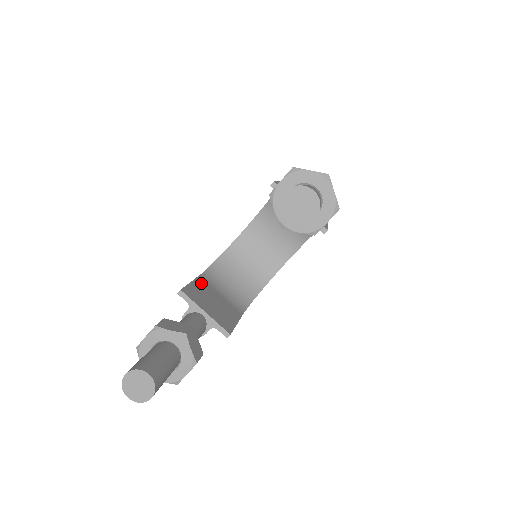
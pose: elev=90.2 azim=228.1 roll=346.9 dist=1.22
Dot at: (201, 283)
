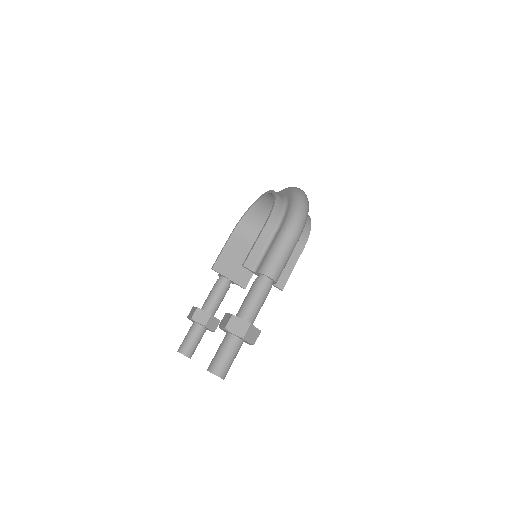
Dot at: (232, 244)
